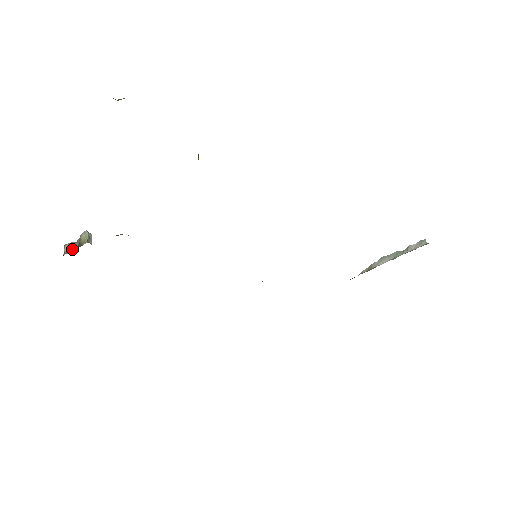
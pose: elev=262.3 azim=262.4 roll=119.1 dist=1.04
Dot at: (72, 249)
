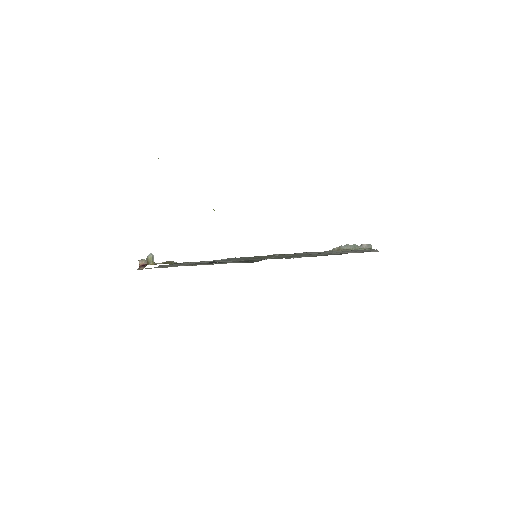
Dot at: (144, 265)
